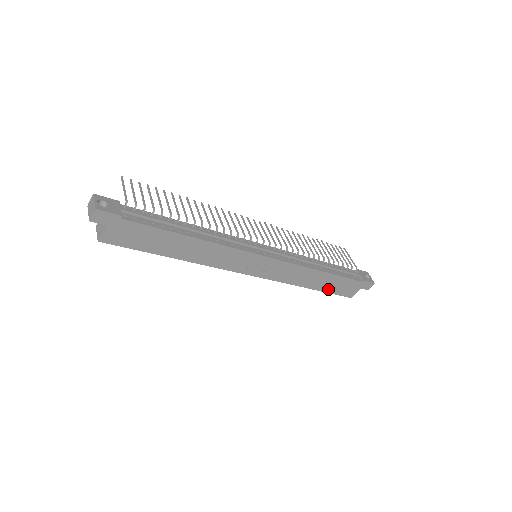
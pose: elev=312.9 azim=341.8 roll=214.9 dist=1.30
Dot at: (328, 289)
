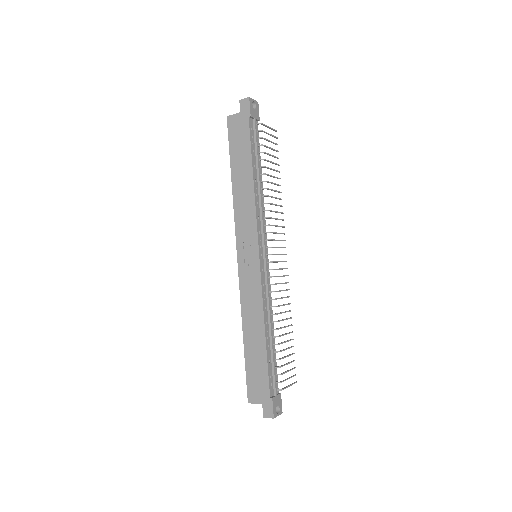
Dot at: (249, 360)
